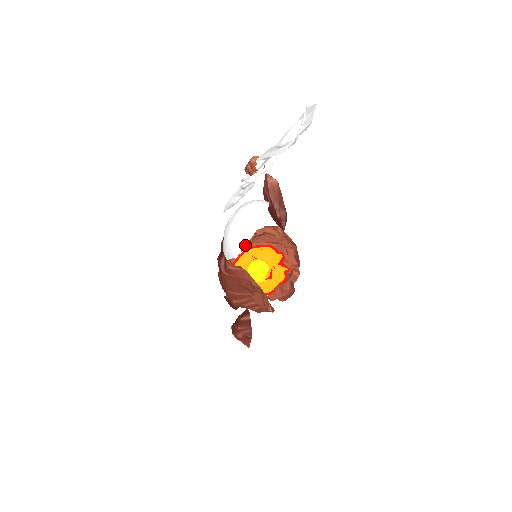
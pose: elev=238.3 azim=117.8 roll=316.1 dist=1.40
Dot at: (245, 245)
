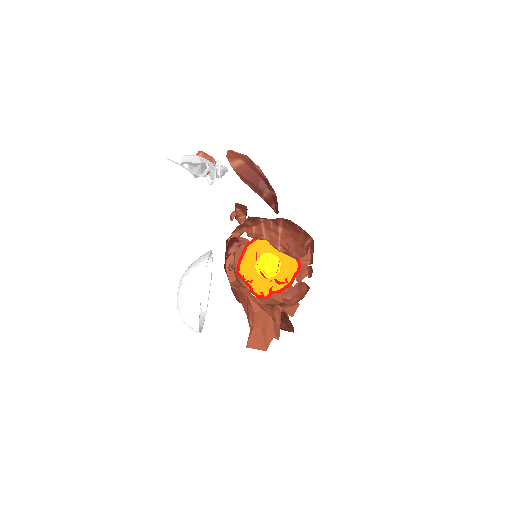
Dot at: (199, 331)
